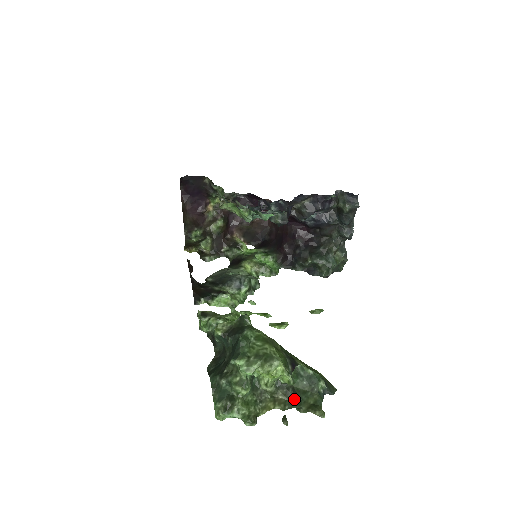
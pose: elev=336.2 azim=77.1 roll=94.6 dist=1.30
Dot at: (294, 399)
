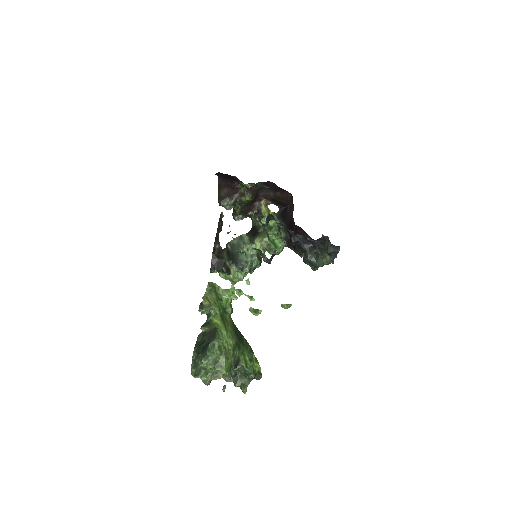
Dot at: (234, 378)
